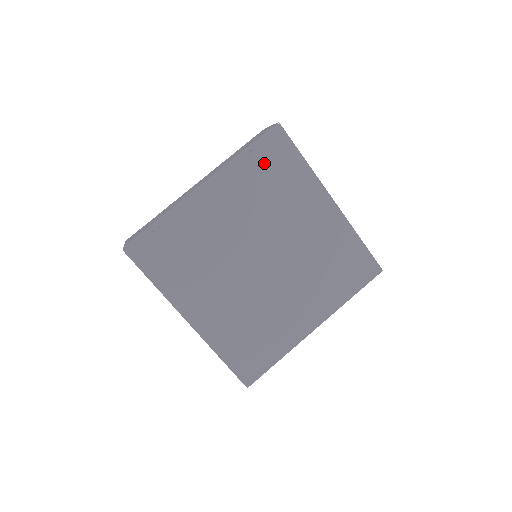
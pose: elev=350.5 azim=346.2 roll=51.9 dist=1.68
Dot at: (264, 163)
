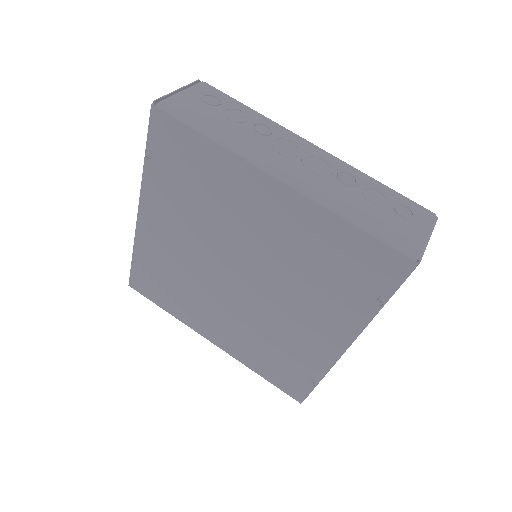
Dot at: (169, 164)
